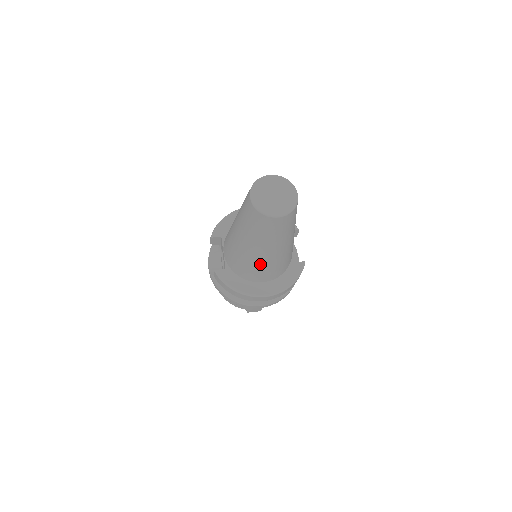
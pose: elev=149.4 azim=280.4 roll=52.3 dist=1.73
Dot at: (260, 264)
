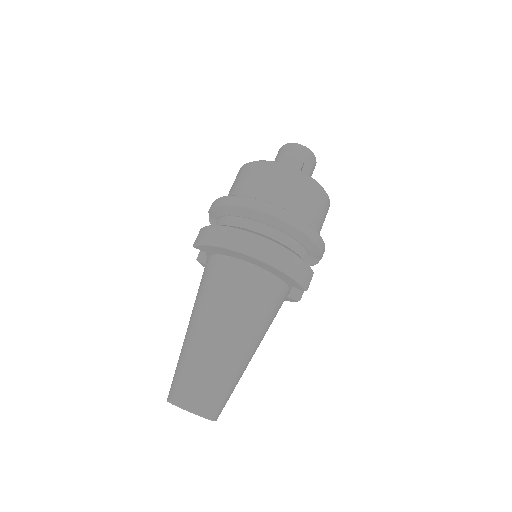
Dot at: occluded
